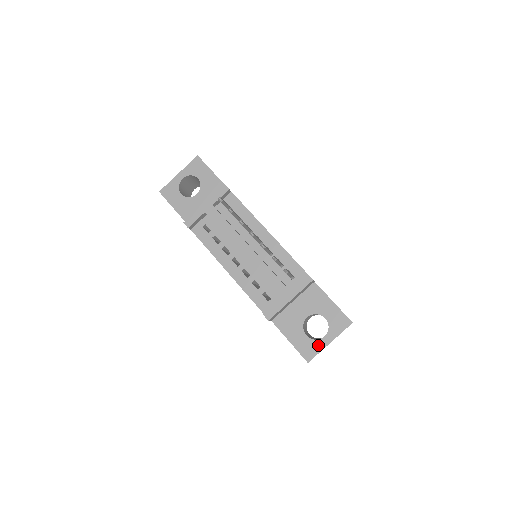
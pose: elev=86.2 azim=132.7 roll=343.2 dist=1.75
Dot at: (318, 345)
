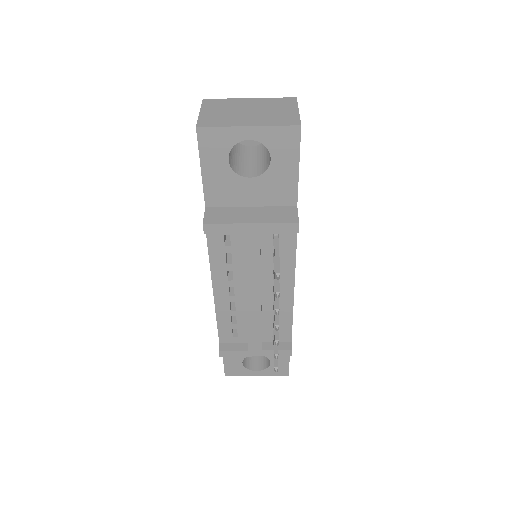
Dot at: (245, 372)
